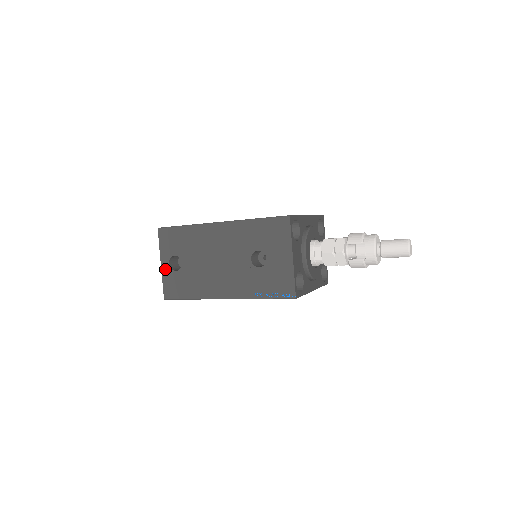
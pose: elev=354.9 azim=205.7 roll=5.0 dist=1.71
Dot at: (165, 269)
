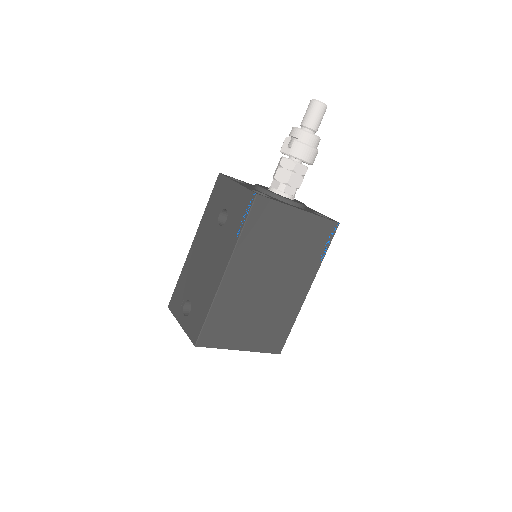
Dot at: (184, 324)
